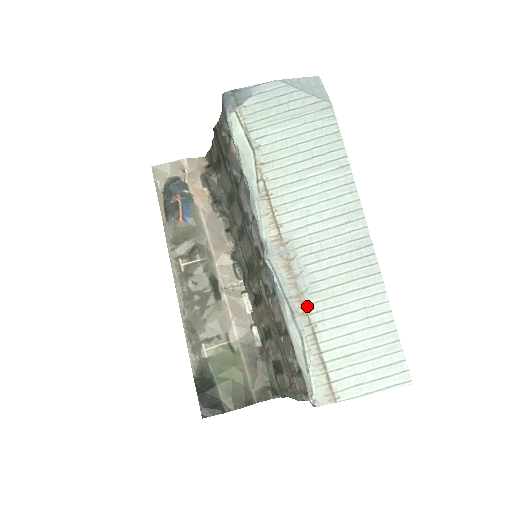
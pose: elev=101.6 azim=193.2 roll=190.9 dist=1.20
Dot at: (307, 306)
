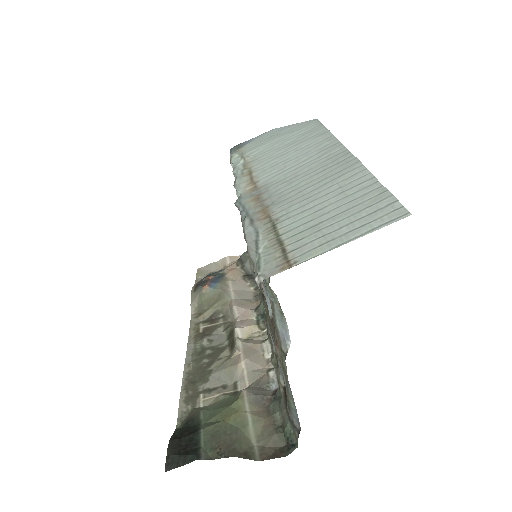
Dot at: (270, 212)
